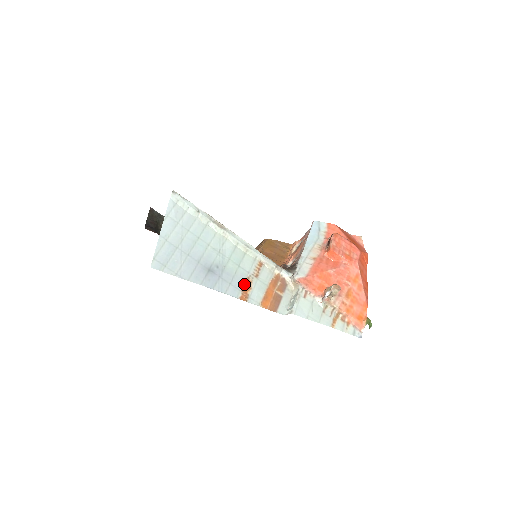
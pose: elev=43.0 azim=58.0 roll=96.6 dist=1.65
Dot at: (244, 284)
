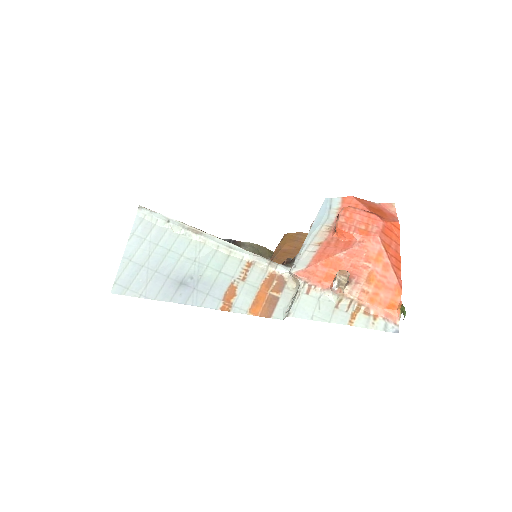
Dot at: (226, 291)
